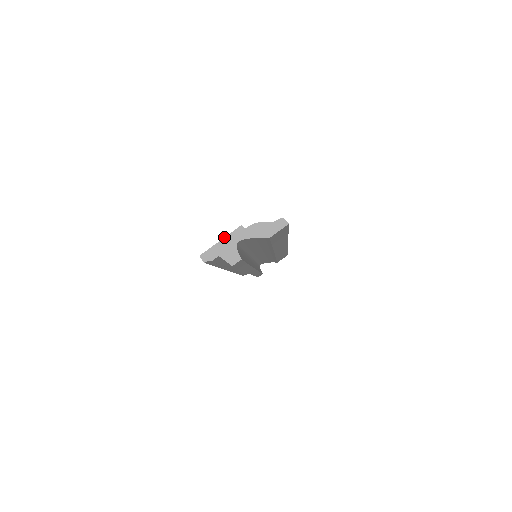
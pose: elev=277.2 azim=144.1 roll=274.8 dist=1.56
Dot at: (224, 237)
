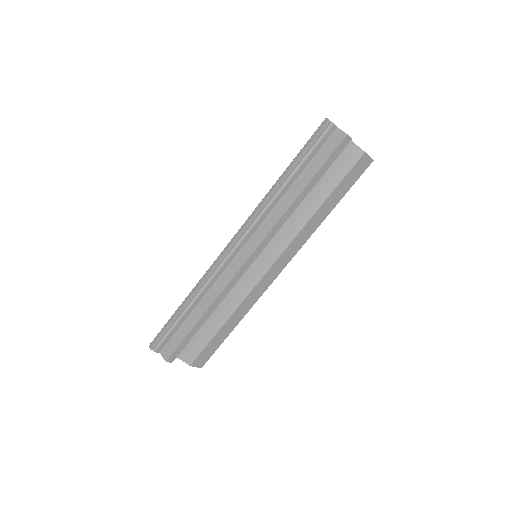
Dot at: occluded
